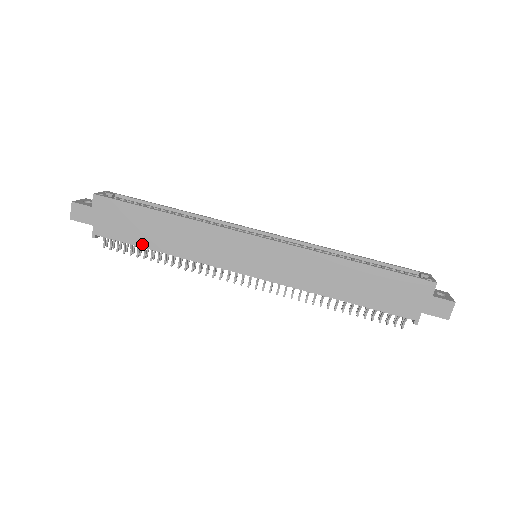
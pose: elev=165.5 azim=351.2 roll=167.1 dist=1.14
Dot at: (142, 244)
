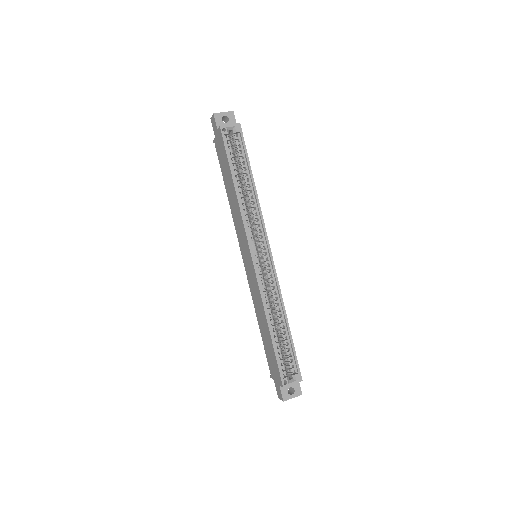
Dot at: (223, 177)
